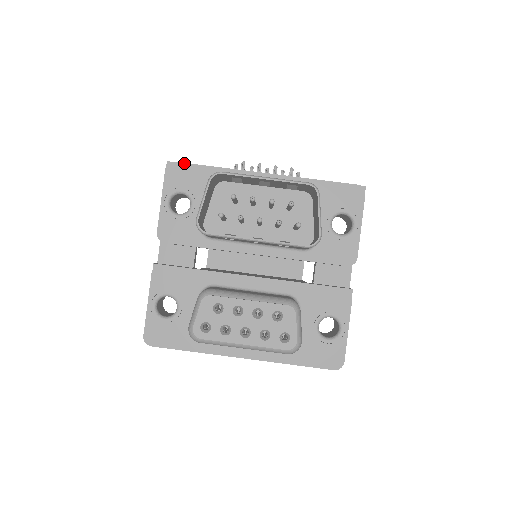
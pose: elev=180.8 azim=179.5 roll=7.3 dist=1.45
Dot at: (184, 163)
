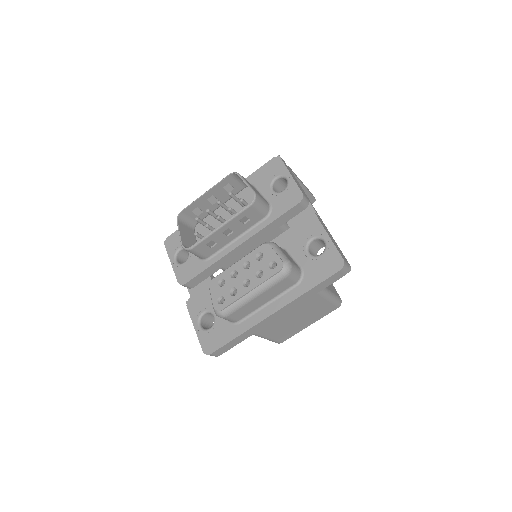
Dot at: (172, 234)
